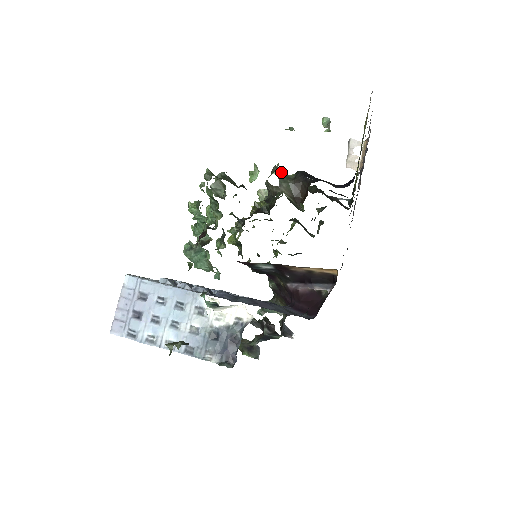
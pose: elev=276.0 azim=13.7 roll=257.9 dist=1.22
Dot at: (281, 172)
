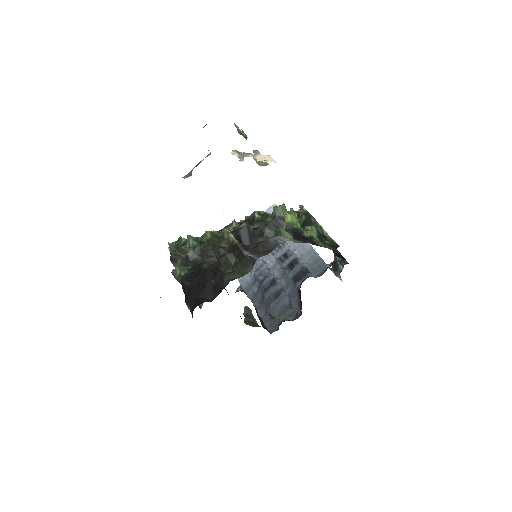
Dot at: (176, 278)
